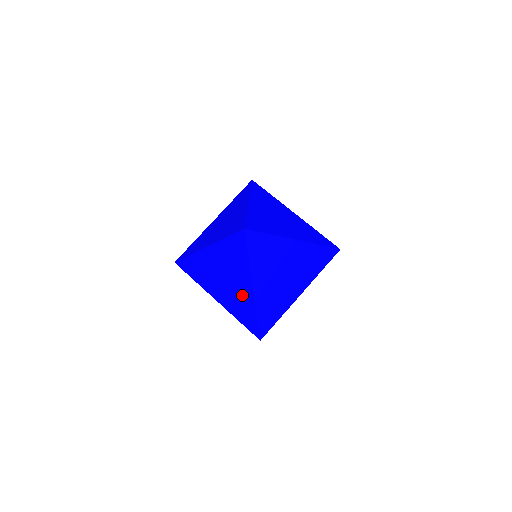
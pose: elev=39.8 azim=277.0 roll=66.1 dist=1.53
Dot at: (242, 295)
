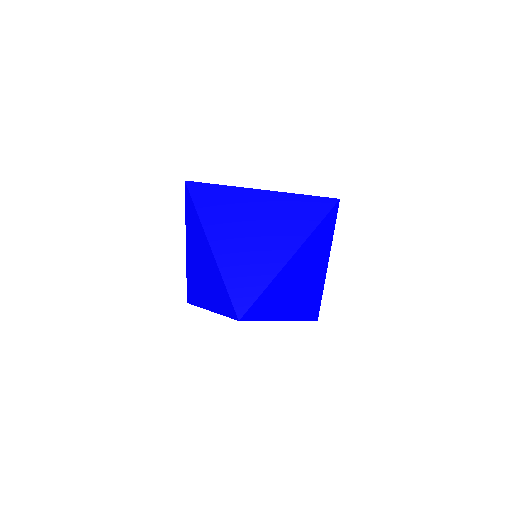
Dot at: occluded
